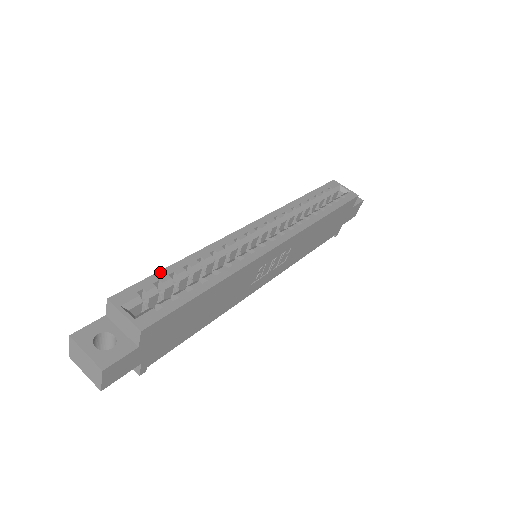
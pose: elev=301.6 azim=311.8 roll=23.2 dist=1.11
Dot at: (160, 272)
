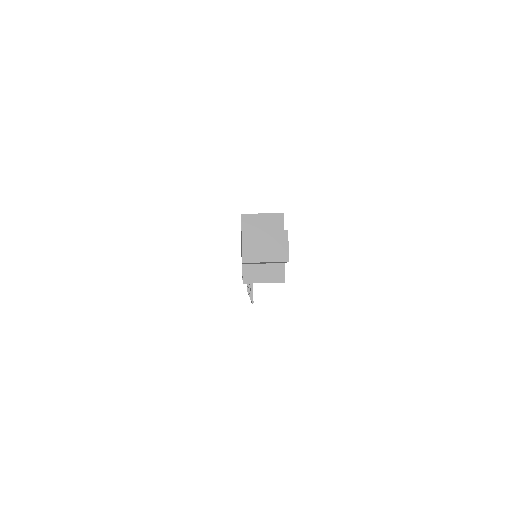
Dot at: occluded
